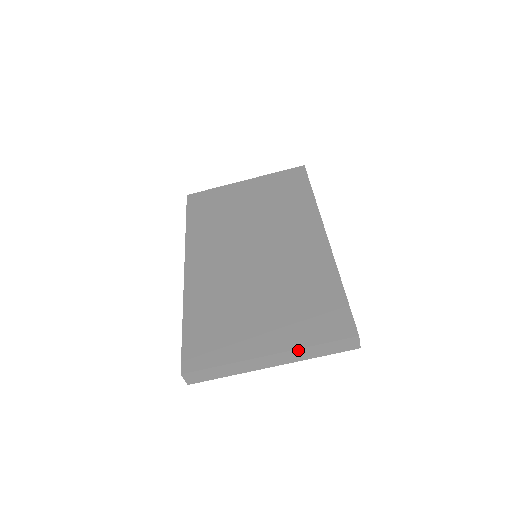
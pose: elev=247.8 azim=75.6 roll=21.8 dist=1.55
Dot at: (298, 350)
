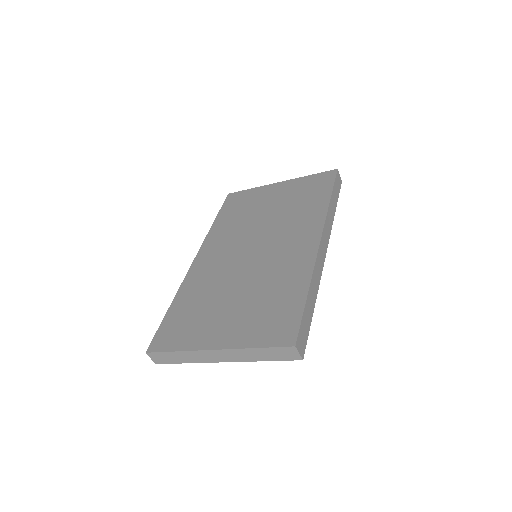
Dot at: (240, 350)
